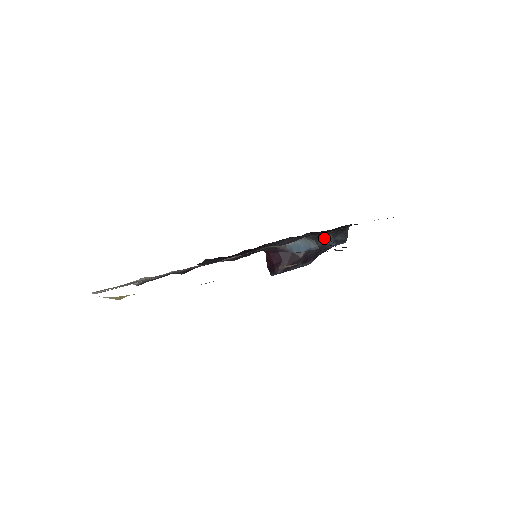
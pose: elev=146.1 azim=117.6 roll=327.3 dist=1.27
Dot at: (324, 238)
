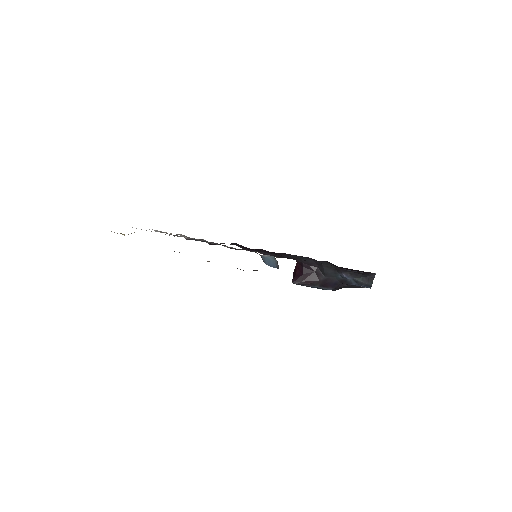
Dot at: (342, 273)
